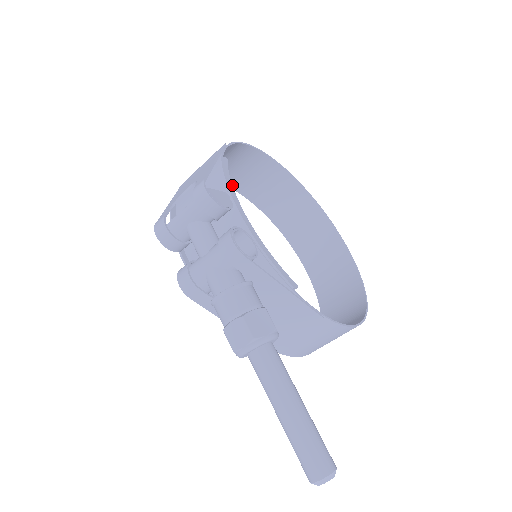
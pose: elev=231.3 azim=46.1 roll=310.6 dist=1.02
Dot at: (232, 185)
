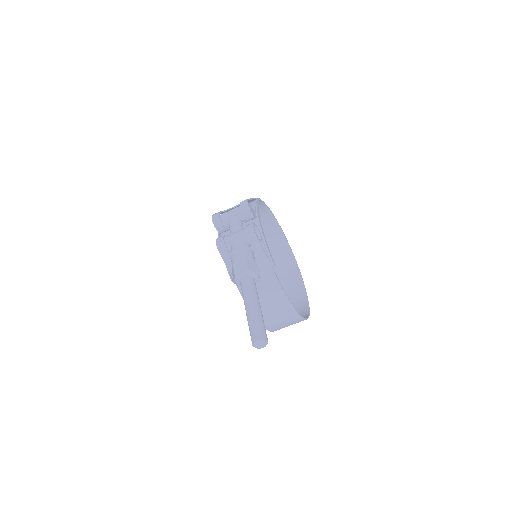
Dot at: occluded
